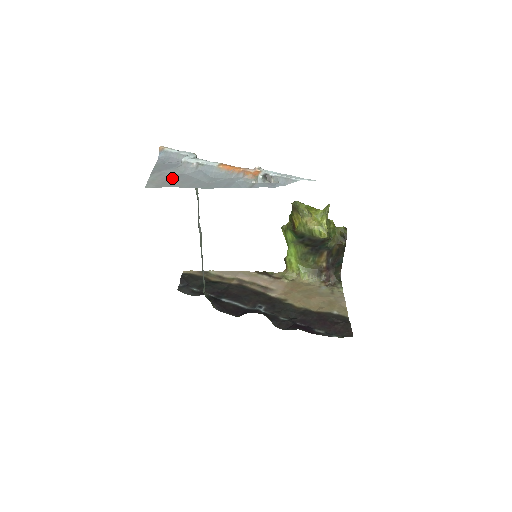
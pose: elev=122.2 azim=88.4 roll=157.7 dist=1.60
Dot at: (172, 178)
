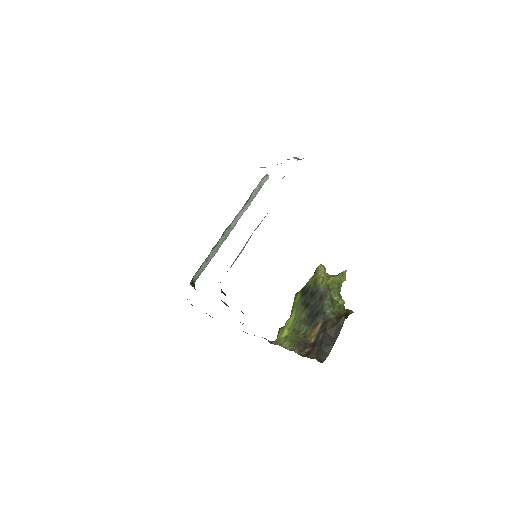
Dot at: occluded
